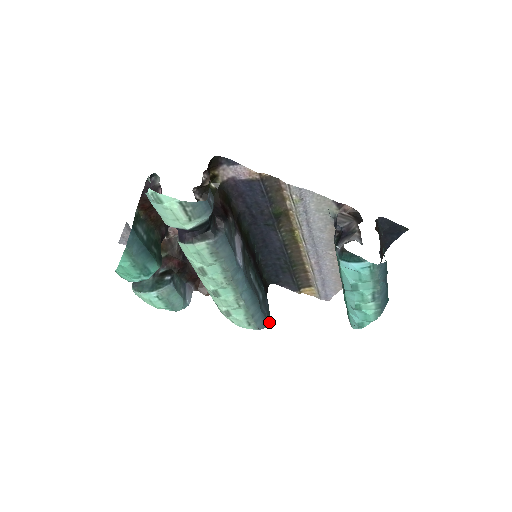
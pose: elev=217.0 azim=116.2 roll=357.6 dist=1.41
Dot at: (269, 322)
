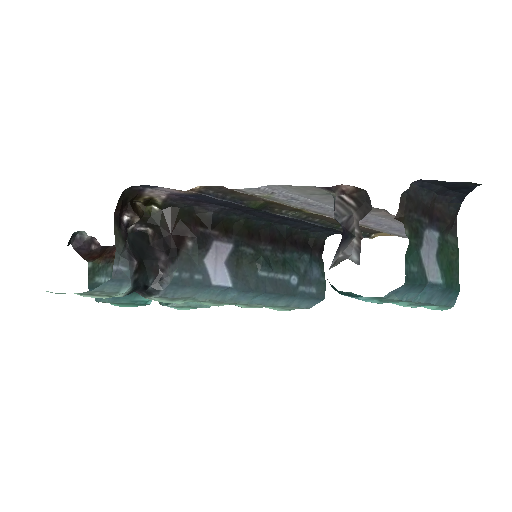
Dot at: (323, 294)
